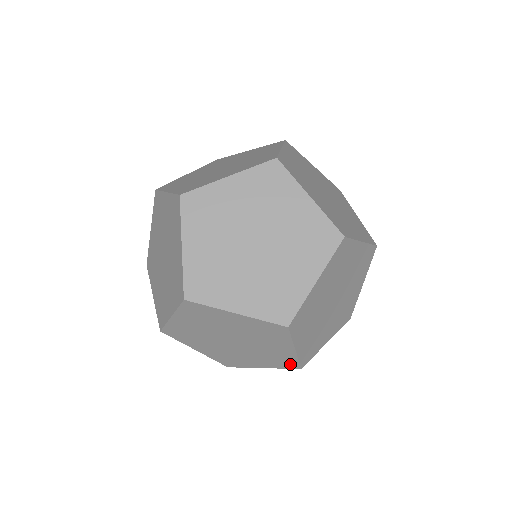
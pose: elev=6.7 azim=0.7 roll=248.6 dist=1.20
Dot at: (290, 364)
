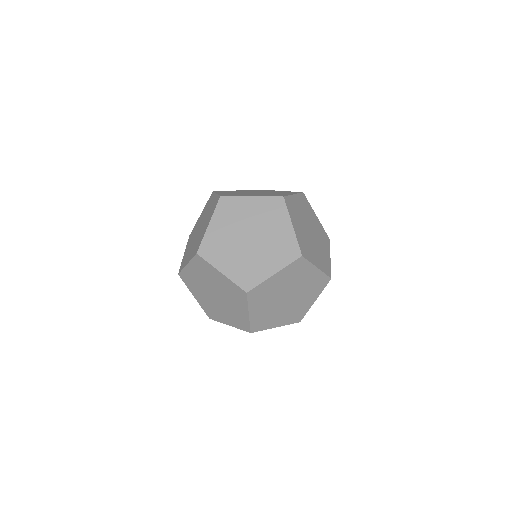
Dot at: occluded
